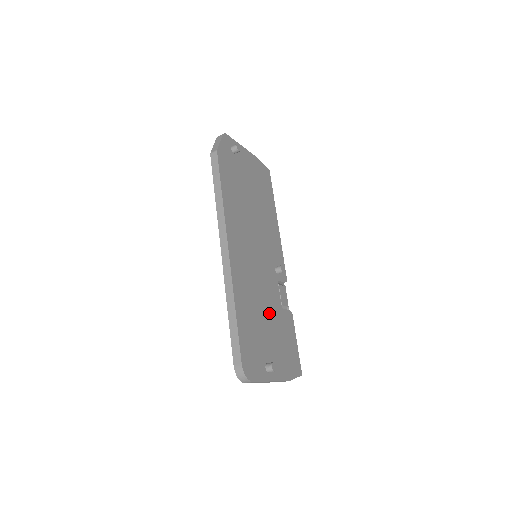
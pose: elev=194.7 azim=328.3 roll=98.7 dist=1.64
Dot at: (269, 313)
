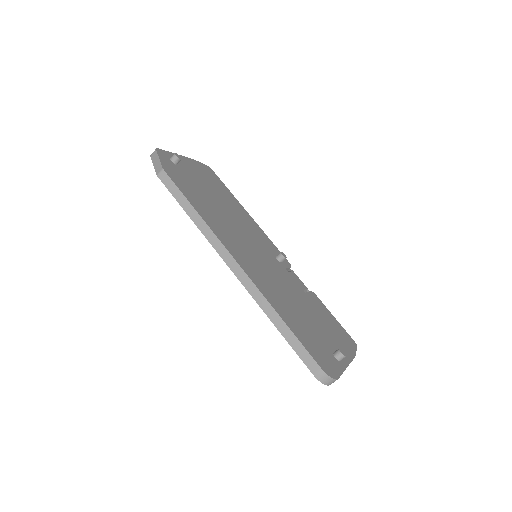
Dot at: (302, 304)
